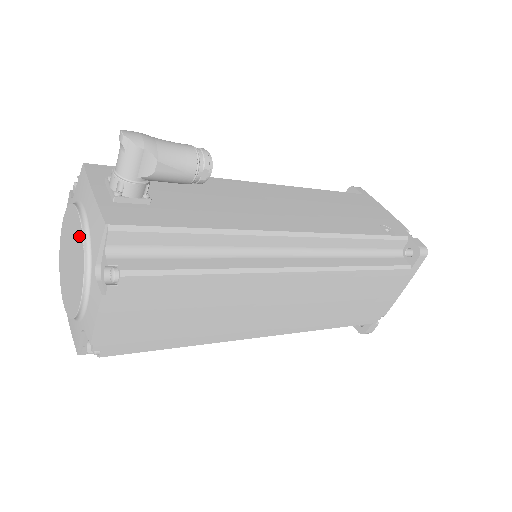
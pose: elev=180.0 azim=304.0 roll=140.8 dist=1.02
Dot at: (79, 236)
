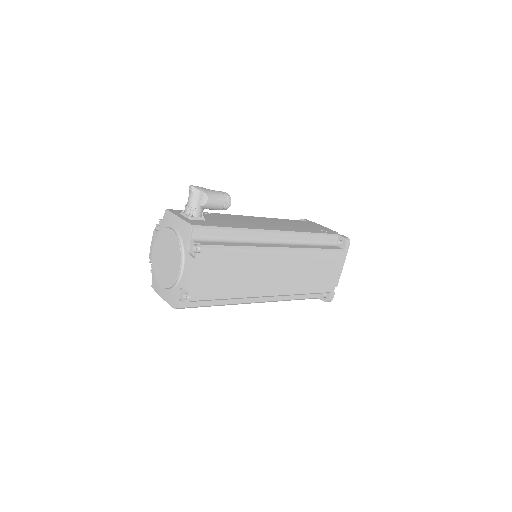
Dot at: (174, 239)
